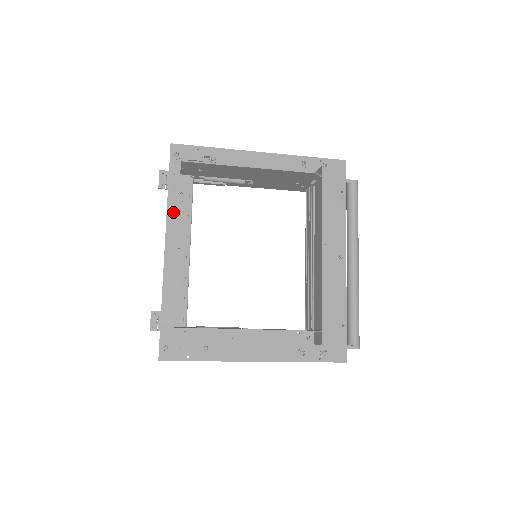
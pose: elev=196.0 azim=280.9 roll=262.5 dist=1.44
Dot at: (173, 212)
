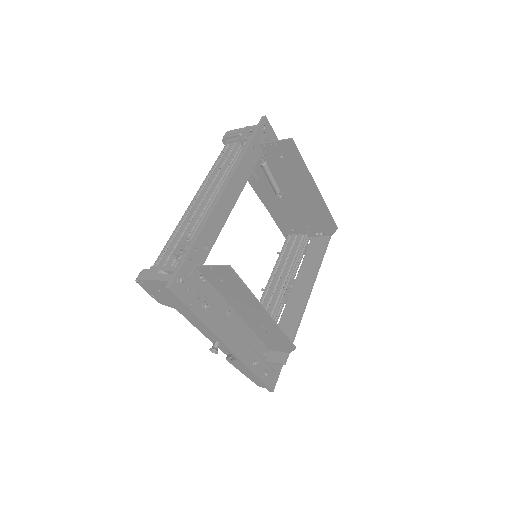
Dot at: (243, 167)
